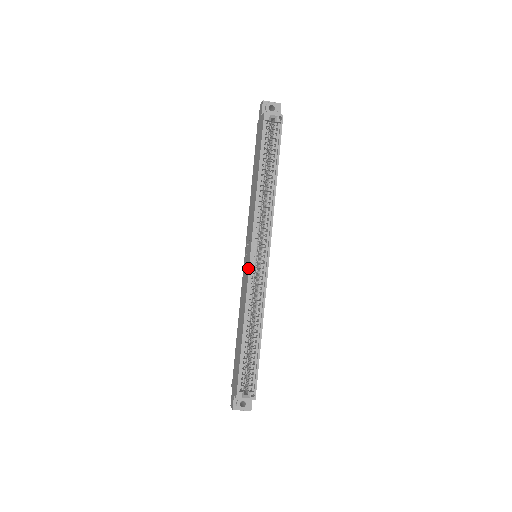
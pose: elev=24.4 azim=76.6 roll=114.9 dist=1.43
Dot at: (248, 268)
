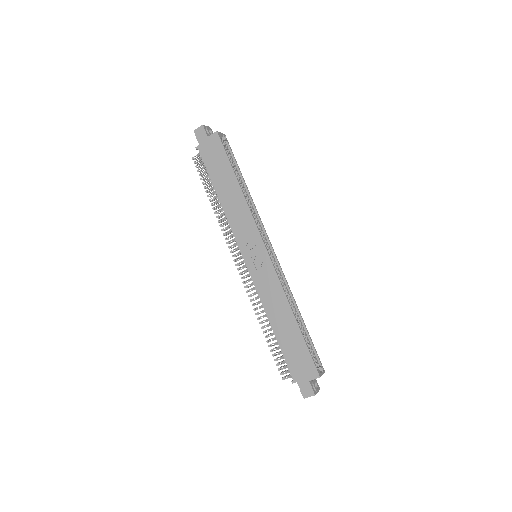
Dot at: (269, 261)
